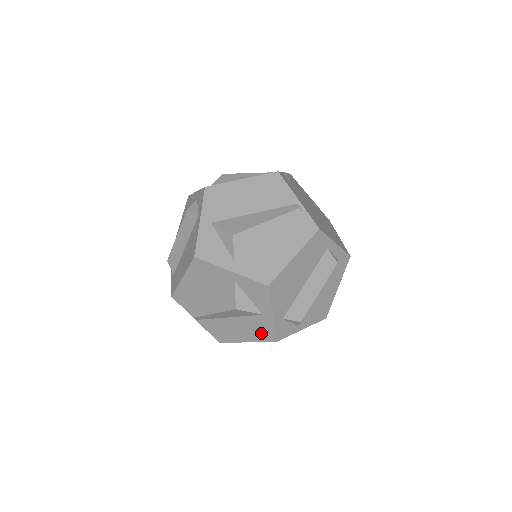
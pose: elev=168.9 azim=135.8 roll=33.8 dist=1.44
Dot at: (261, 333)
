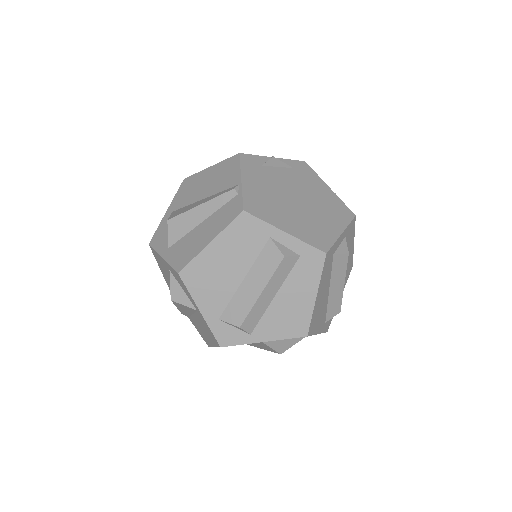
Dot at: (210, 335)
